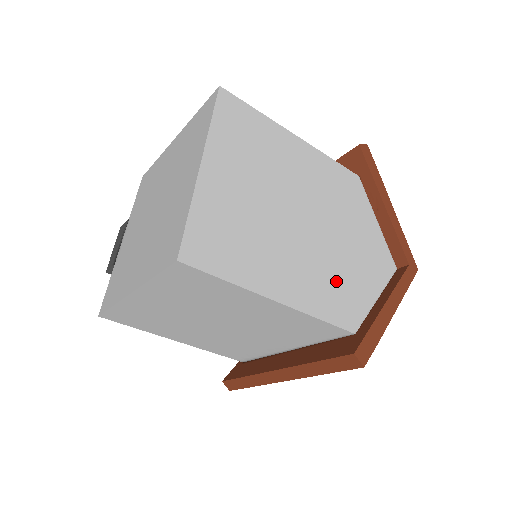
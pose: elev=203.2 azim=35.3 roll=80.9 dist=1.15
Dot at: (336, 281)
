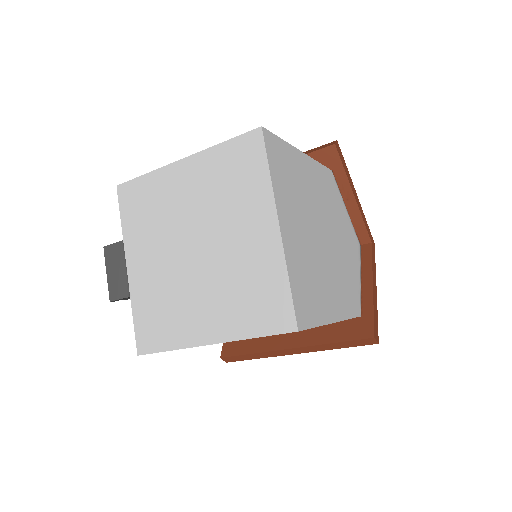
Dot at: (347, 280)
